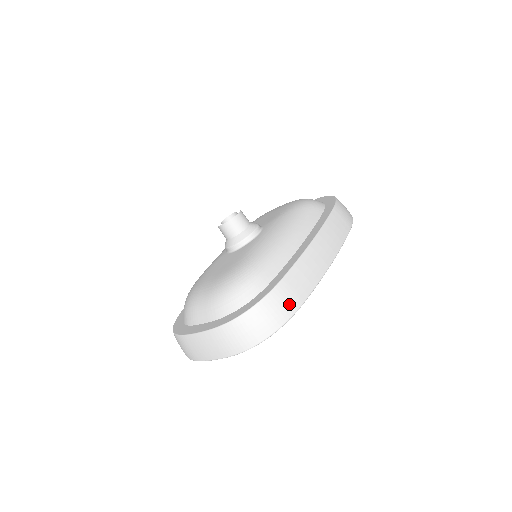
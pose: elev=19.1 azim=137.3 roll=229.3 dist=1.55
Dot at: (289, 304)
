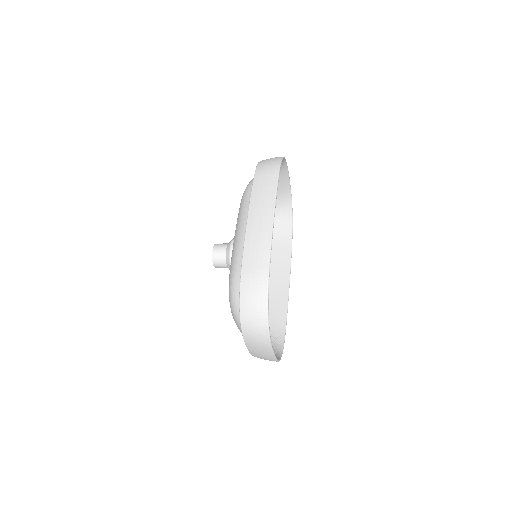
Dot at: (258, 281)
